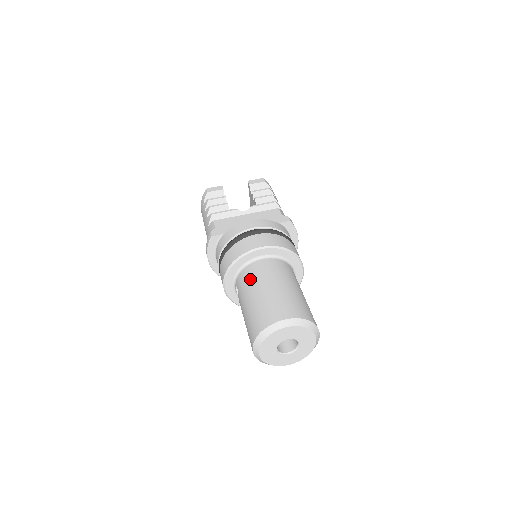
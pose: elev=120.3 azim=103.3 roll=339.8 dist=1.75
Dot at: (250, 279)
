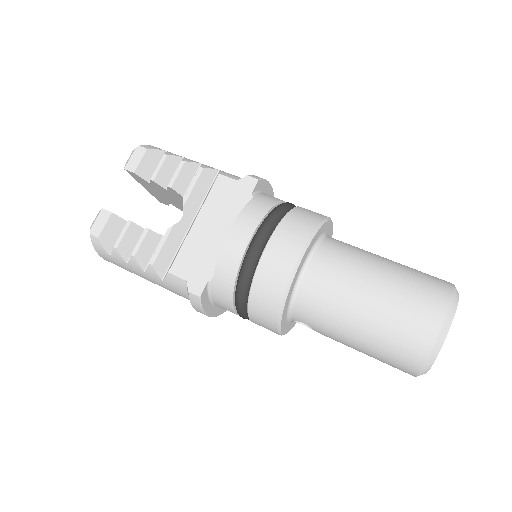
Dot at: (325, 308)
